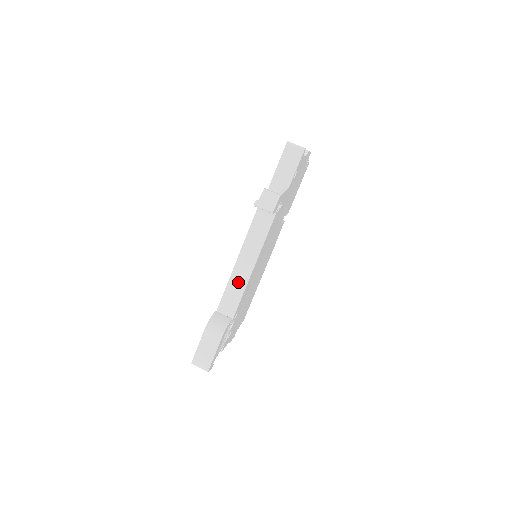
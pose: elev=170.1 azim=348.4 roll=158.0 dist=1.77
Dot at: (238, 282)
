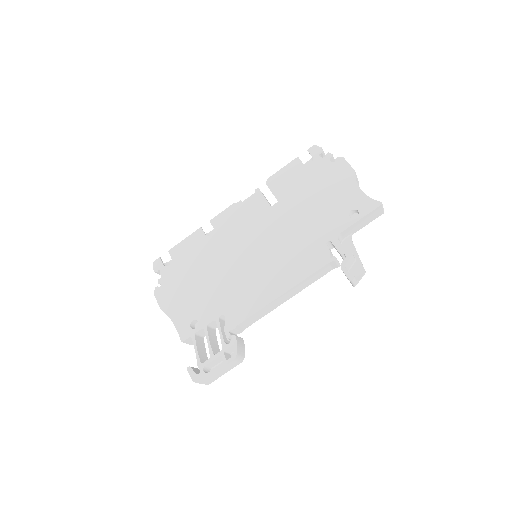
Dot at: (266, 310)
